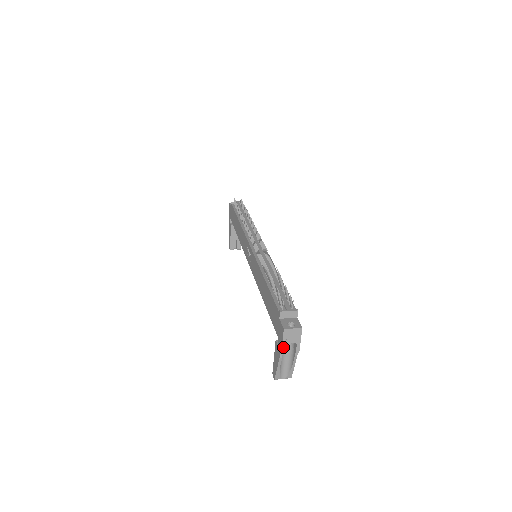
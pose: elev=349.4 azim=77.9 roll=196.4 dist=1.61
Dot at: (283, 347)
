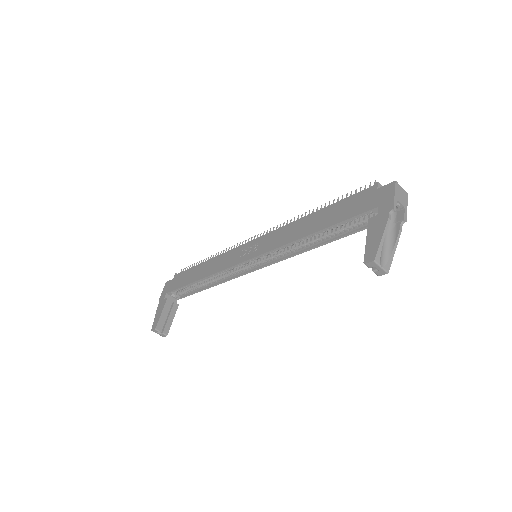
Dot at: (395, 201)
